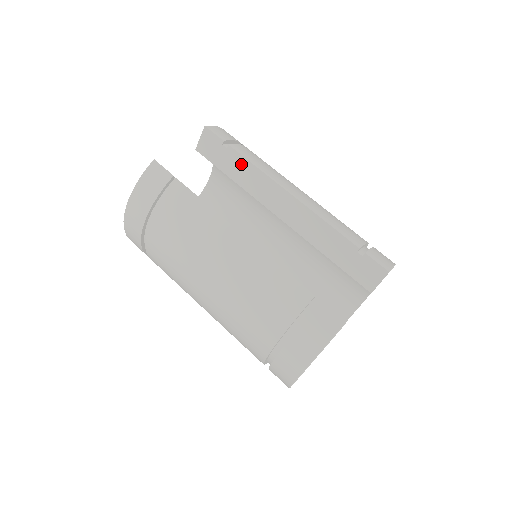
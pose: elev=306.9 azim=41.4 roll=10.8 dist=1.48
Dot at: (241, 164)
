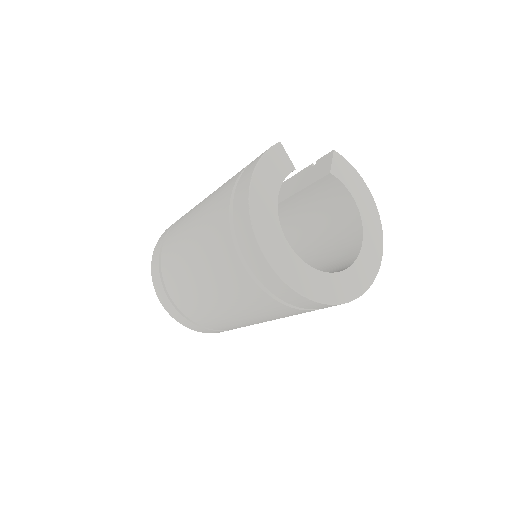
Dot at: occluded
